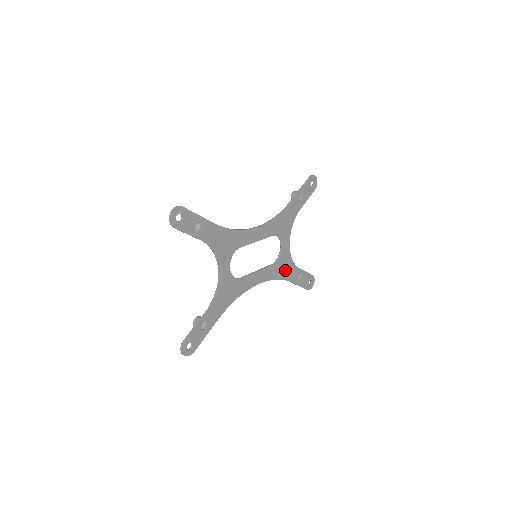
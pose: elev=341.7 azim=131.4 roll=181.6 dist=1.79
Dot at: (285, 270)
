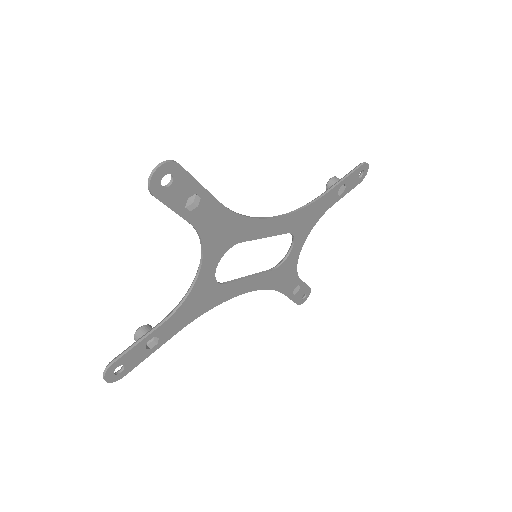
Dot at: (283, 279)
